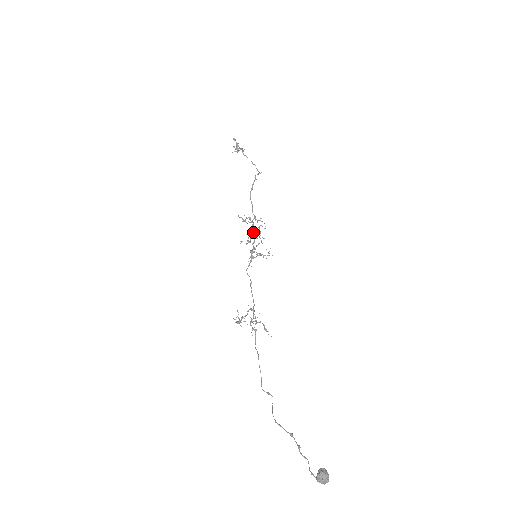
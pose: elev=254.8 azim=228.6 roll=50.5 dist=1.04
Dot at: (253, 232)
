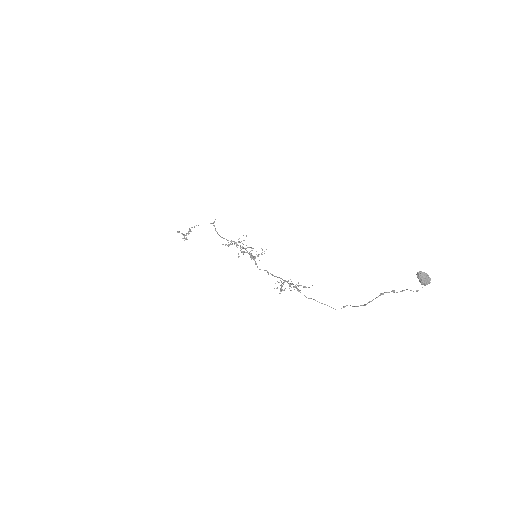
Dot at: occluded
